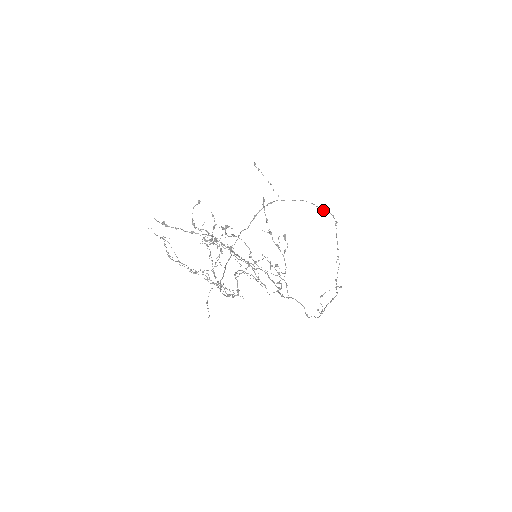
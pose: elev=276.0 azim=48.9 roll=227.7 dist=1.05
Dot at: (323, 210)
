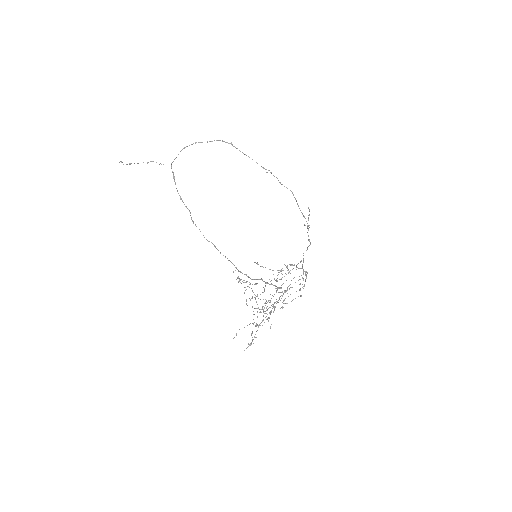
Dot at: occluded
